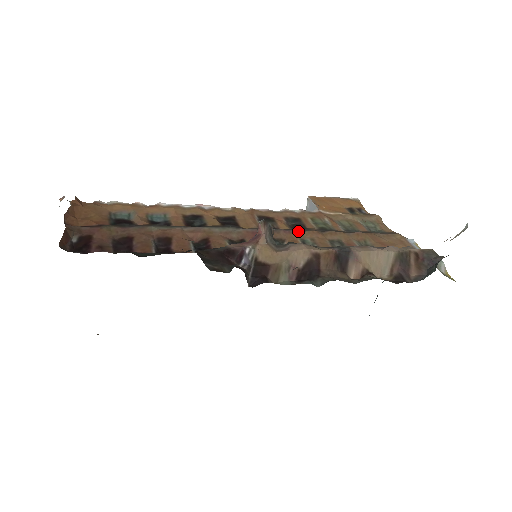
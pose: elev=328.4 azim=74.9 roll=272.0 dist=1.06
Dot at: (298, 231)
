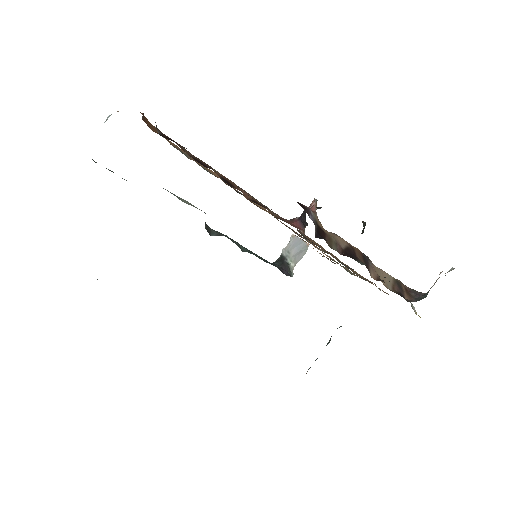
Dot at: occluded
